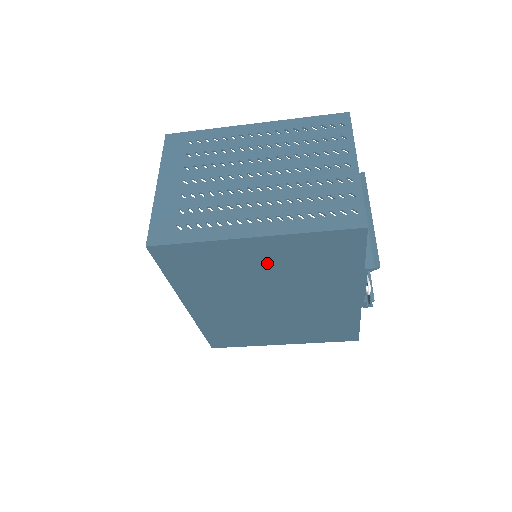
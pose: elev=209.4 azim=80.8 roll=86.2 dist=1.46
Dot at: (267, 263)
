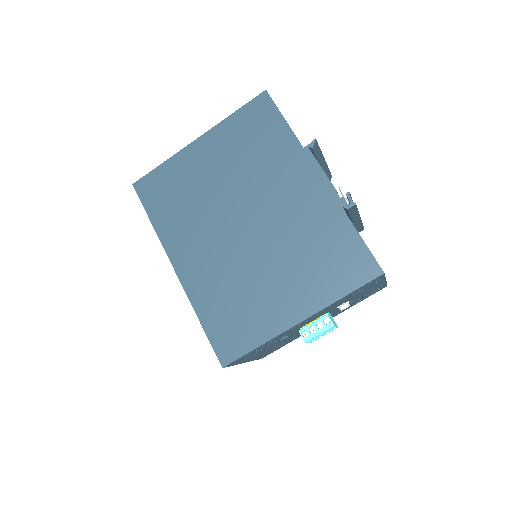
Dot at: (218, 164)
